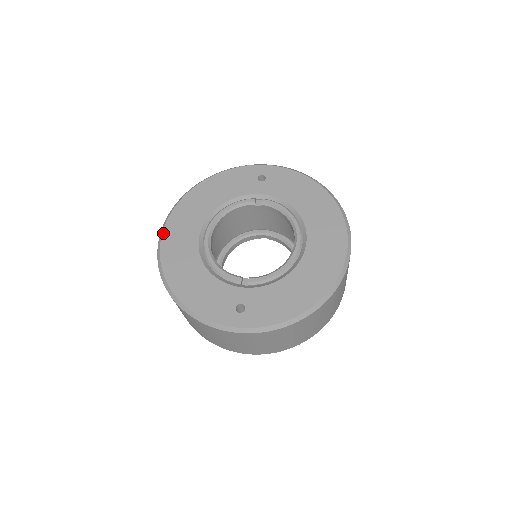
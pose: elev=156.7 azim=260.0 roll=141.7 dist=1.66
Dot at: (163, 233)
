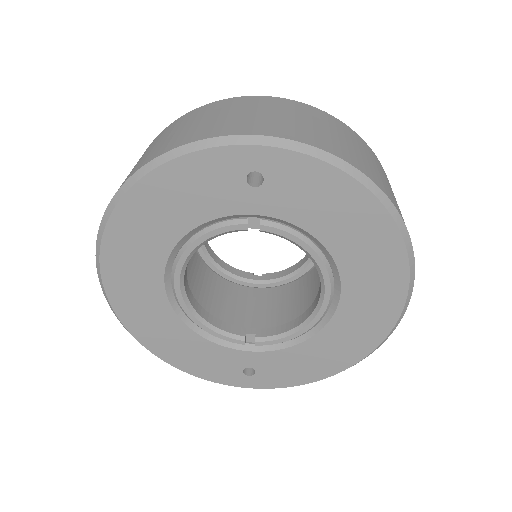
Dot at: (103, 282)
